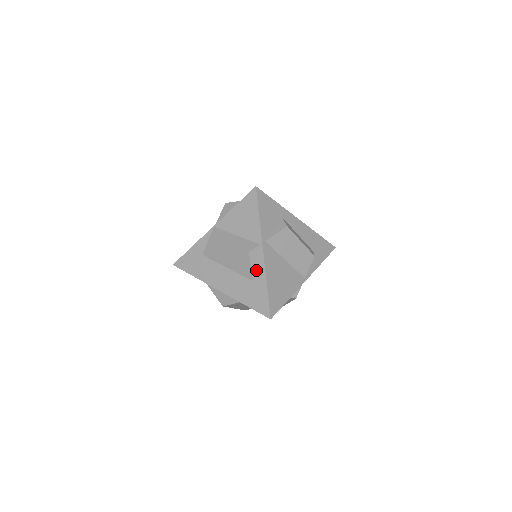
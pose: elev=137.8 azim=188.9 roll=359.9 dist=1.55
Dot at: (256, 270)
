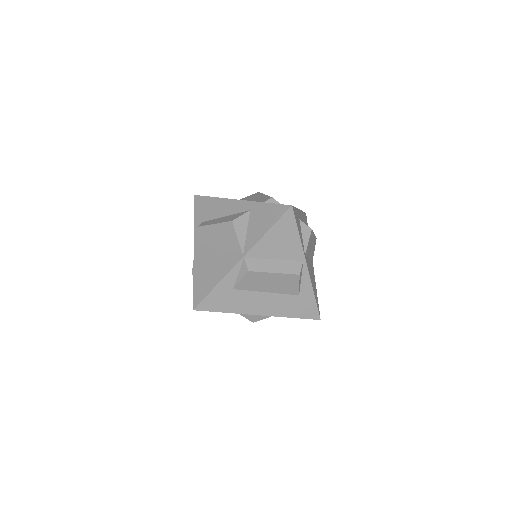
Dot at: (301, 285)
